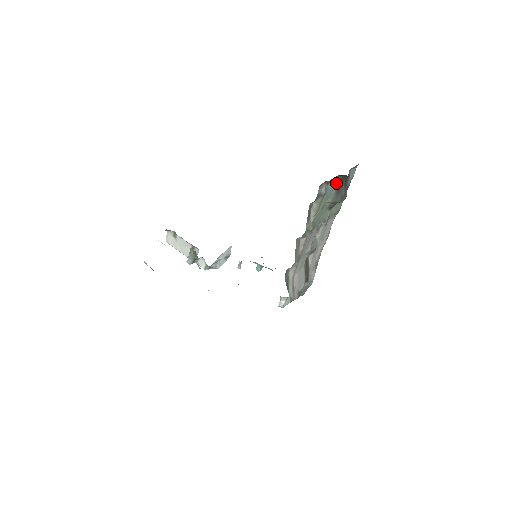
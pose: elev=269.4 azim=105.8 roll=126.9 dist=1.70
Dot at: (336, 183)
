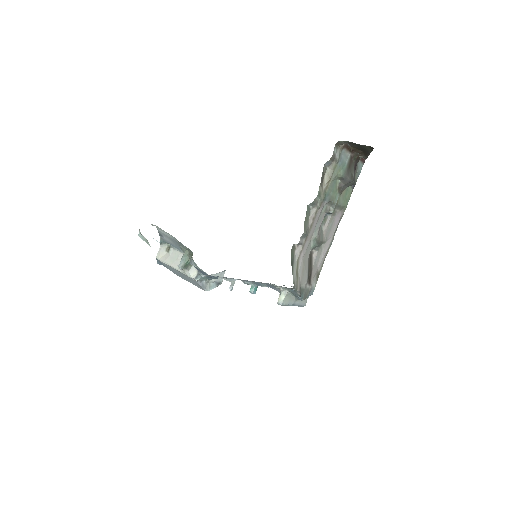
Dot at: (348, 159)
